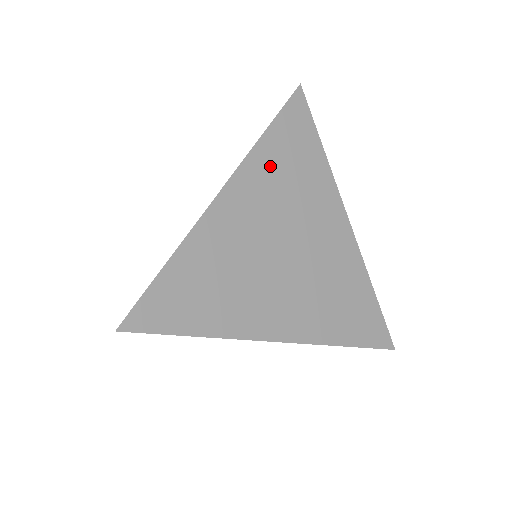
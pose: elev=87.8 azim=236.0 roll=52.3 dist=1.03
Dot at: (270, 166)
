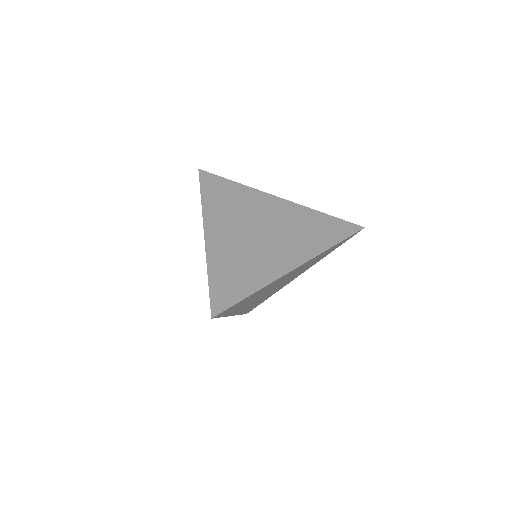
Dot at: (217, 207)
